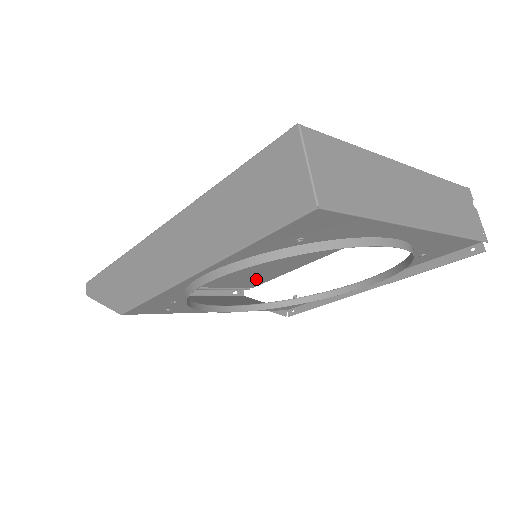
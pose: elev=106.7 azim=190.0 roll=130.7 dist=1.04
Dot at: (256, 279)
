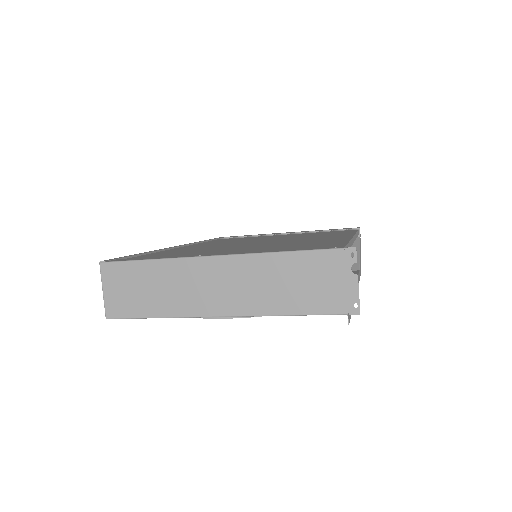
Dot at: occluded
